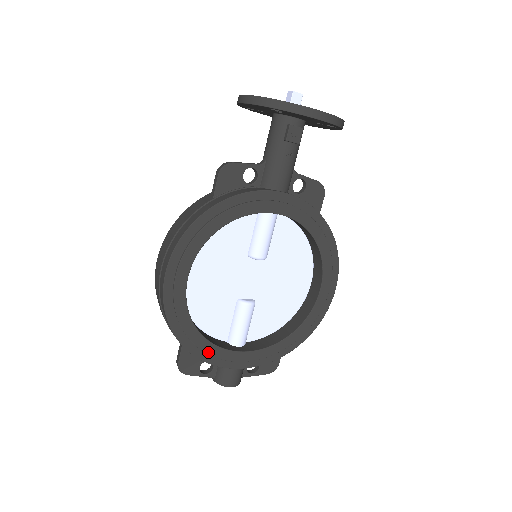
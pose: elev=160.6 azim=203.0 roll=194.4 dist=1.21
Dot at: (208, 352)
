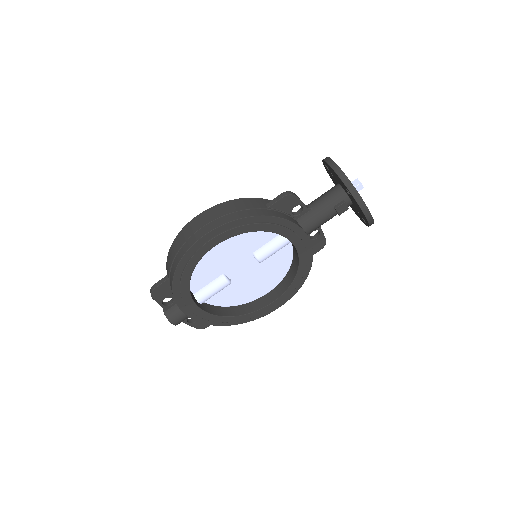
Dot at: (183, 296)
